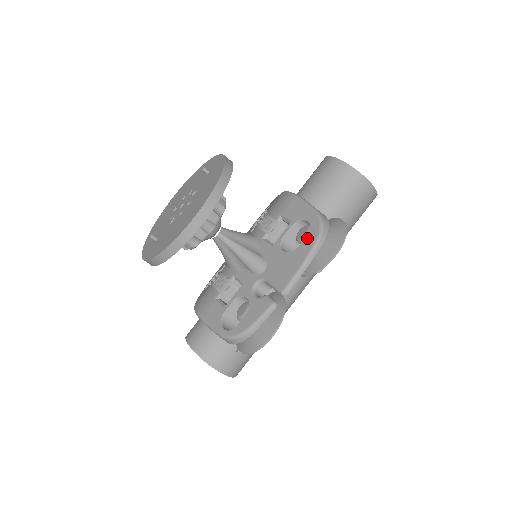
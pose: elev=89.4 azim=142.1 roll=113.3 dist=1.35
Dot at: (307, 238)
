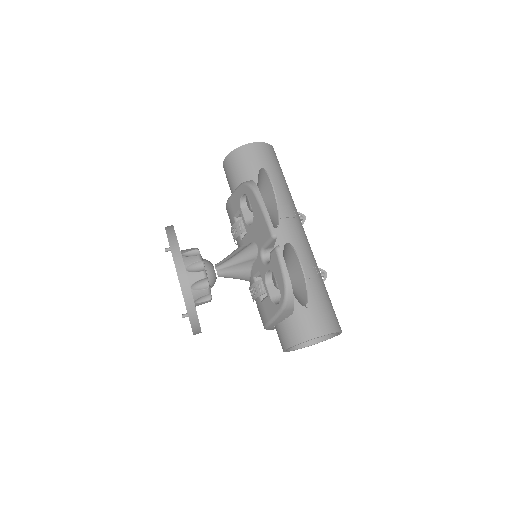
Dot at: (250, 200)
